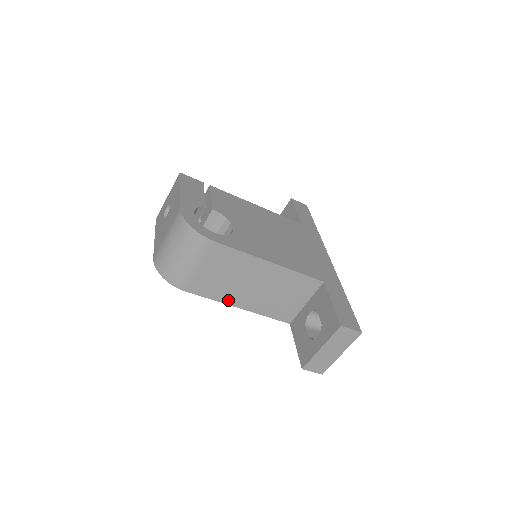
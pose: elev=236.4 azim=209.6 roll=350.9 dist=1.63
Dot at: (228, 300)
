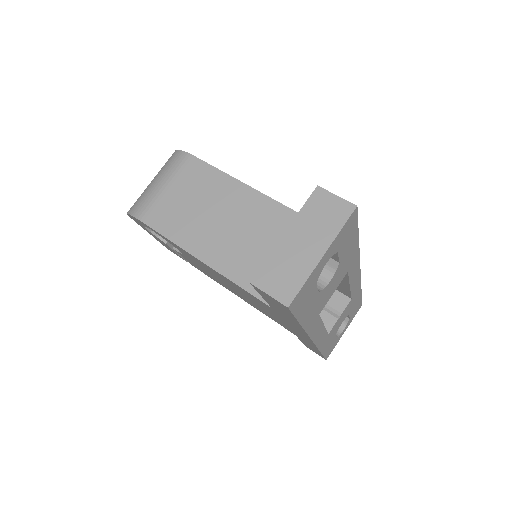
Dot at: (189, 244)
